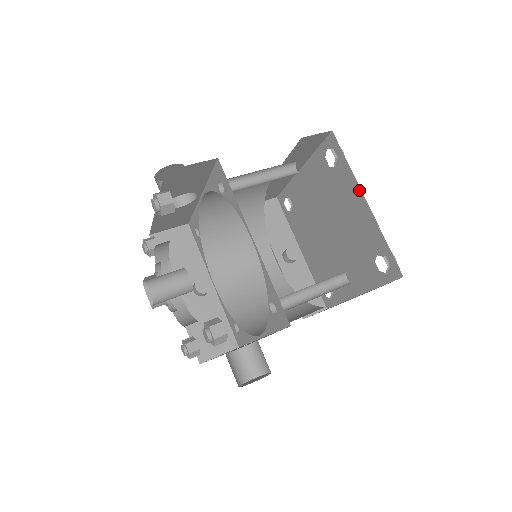
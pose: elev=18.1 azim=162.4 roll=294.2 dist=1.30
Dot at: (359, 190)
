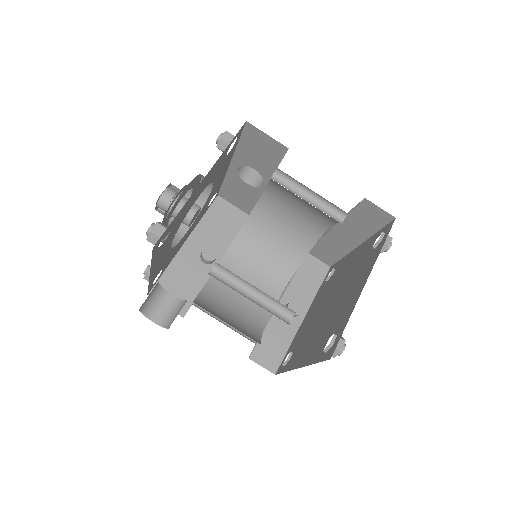
Dot at: (370, 272)
